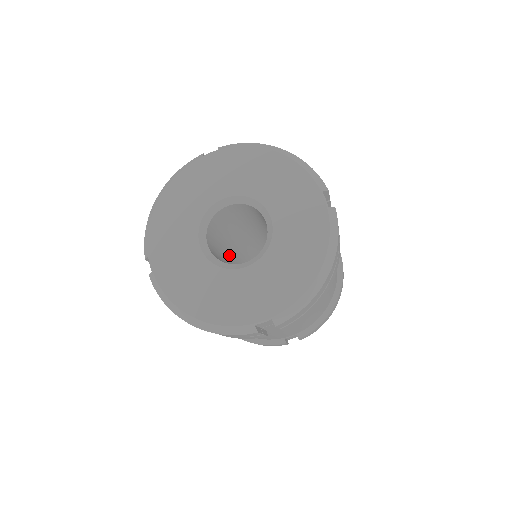
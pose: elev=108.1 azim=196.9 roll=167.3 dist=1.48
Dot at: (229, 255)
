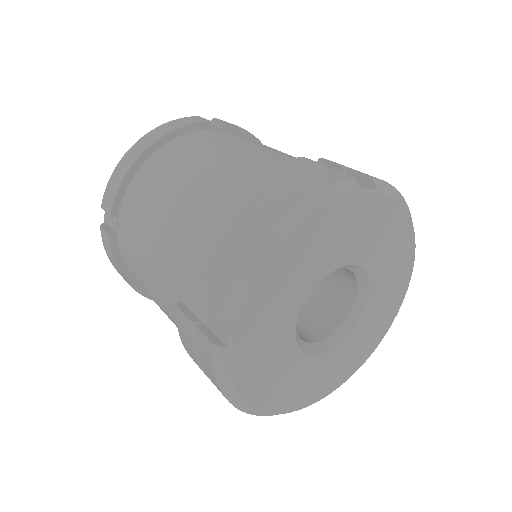
Dot at: occluded
